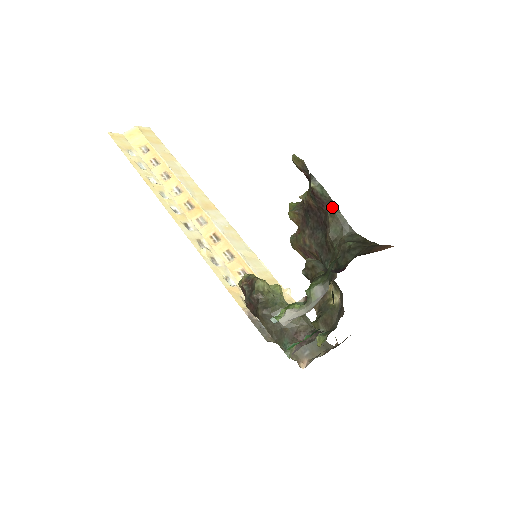
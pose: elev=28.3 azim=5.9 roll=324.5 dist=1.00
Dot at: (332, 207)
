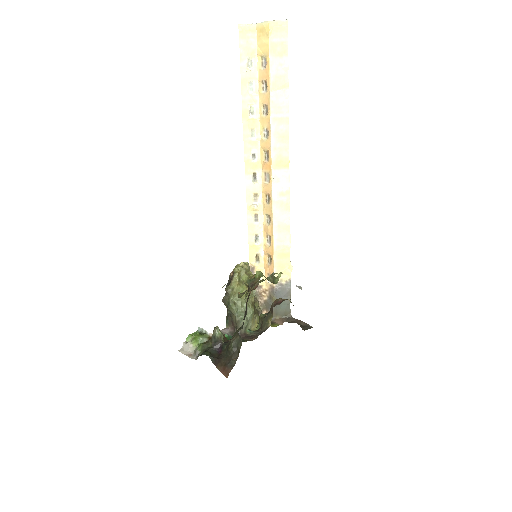
Dot at: occluded
